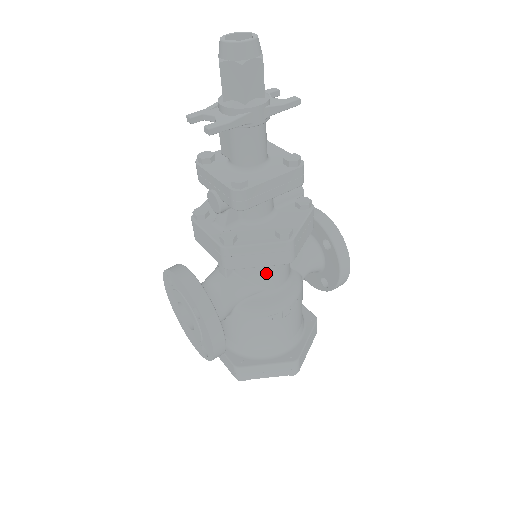
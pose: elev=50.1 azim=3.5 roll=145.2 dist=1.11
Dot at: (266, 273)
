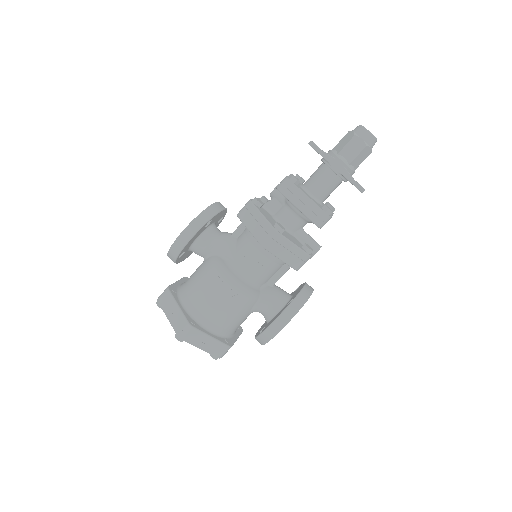
Dot at: (247, 252)
